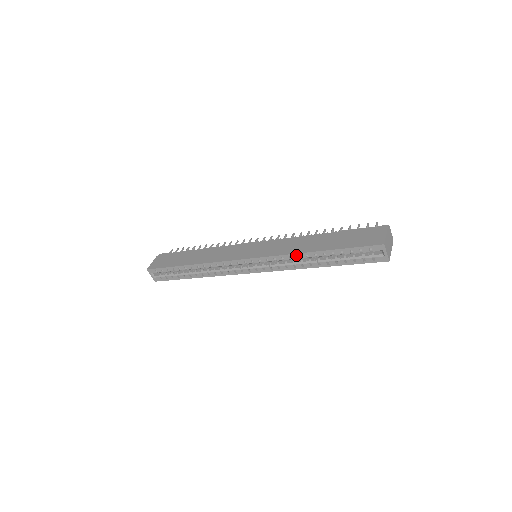
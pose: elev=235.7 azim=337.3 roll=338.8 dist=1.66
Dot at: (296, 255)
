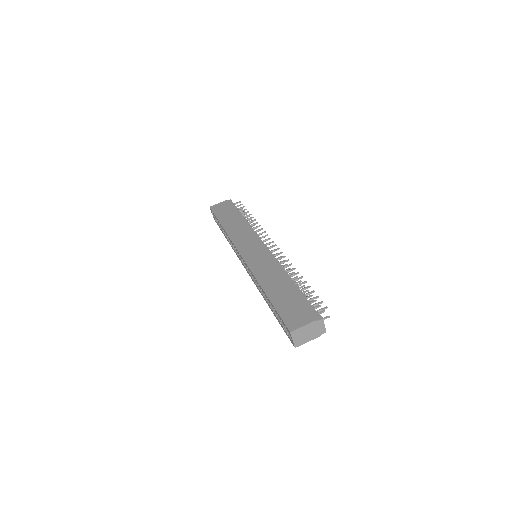
Dot at: (257, 281)
